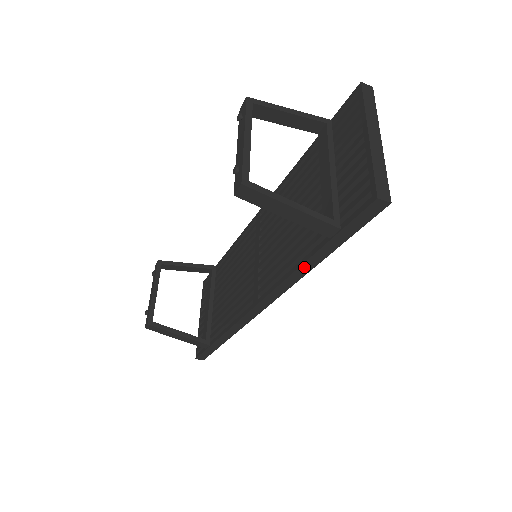
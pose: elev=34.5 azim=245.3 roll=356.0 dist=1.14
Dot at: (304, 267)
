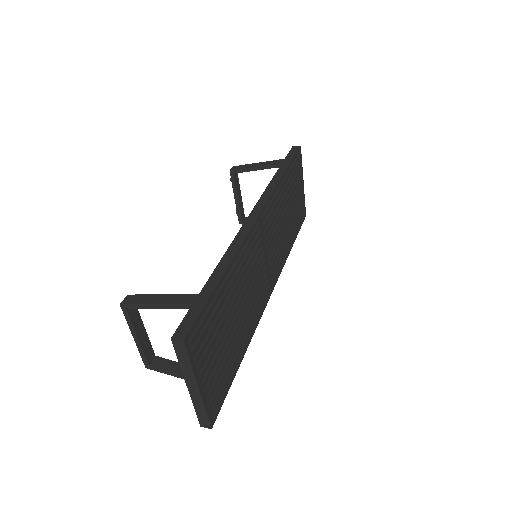
Dot at: occluded
